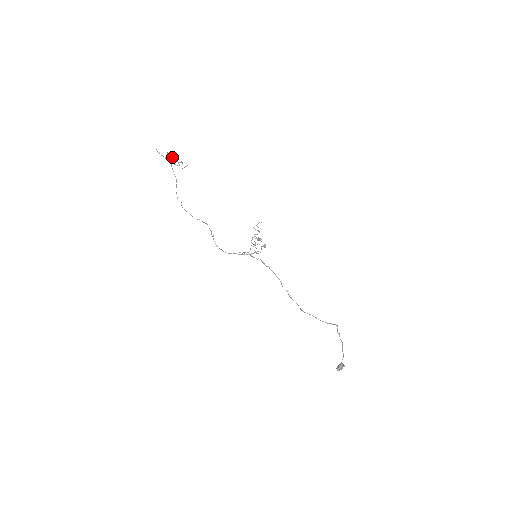
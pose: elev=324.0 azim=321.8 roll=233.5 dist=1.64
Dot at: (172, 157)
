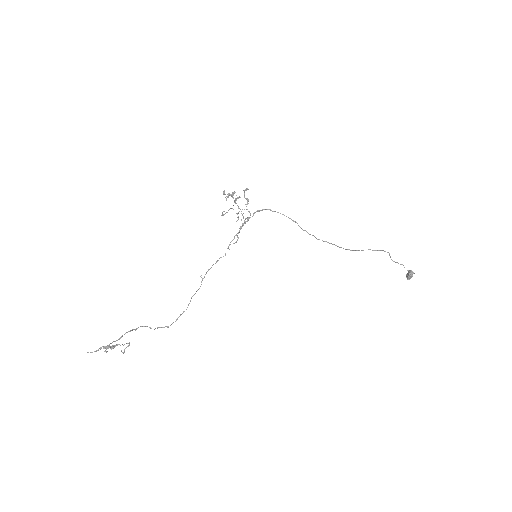
Dot at: (108, 348)
